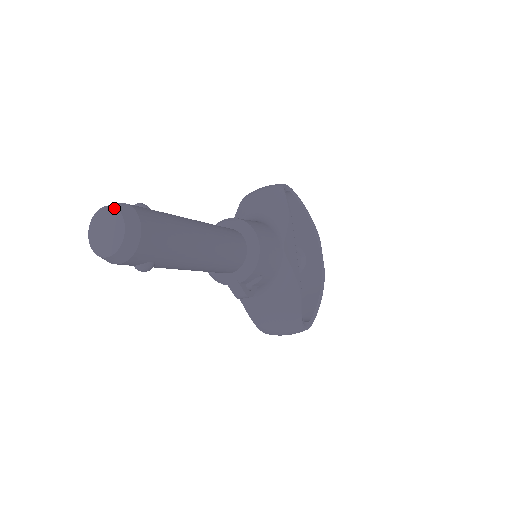
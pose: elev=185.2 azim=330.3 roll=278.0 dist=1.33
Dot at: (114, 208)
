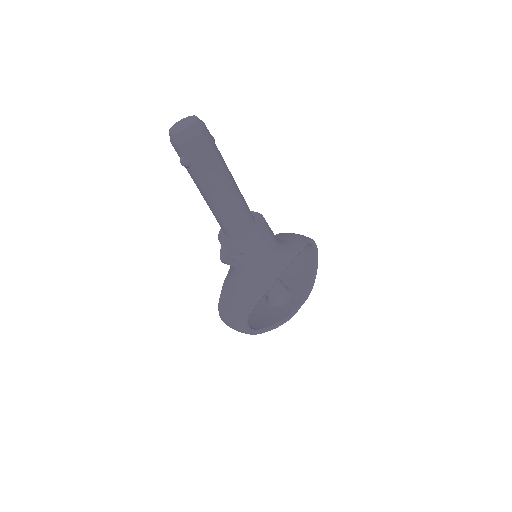
Dot at: (197, 117)
